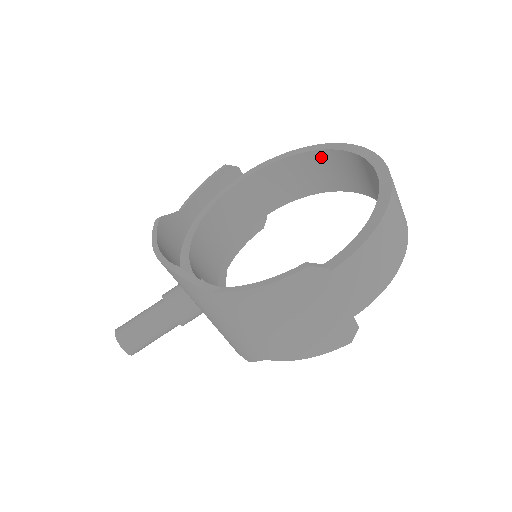
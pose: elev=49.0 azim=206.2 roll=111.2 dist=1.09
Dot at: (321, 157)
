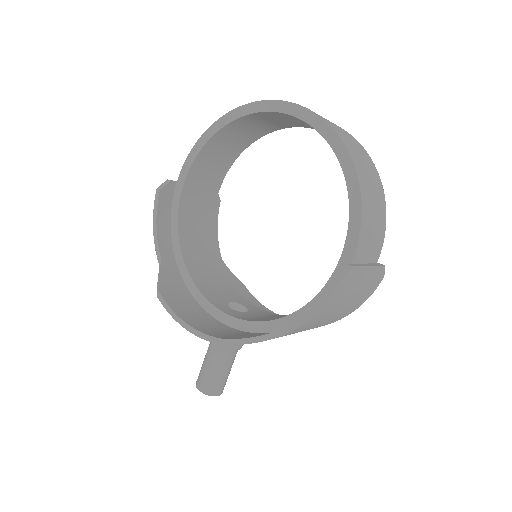
Dot at: (238, 123)
